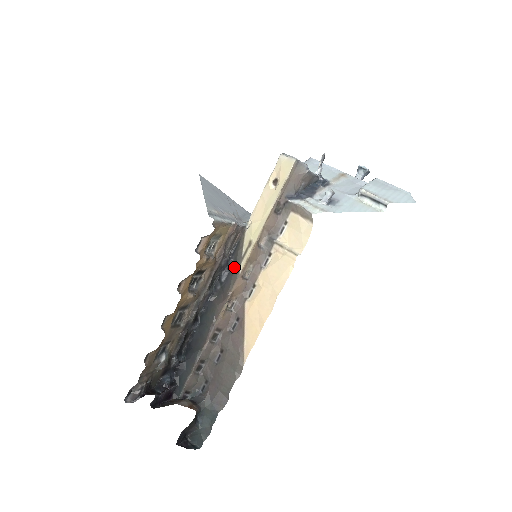
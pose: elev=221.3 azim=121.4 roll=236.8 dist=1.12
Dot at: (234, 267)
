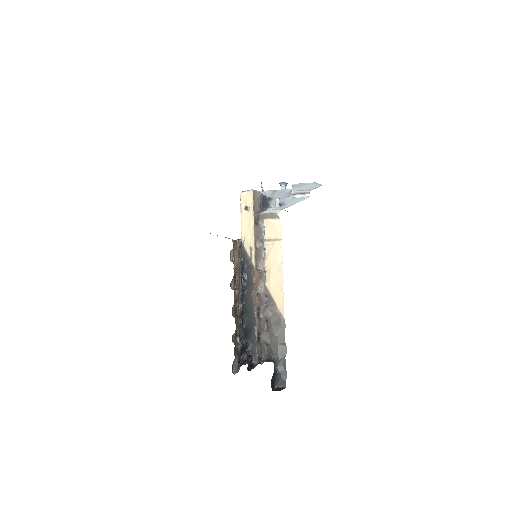
Dot at: (249, 267)
